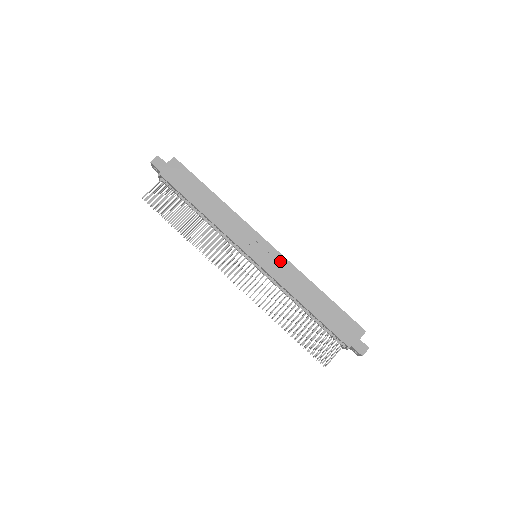
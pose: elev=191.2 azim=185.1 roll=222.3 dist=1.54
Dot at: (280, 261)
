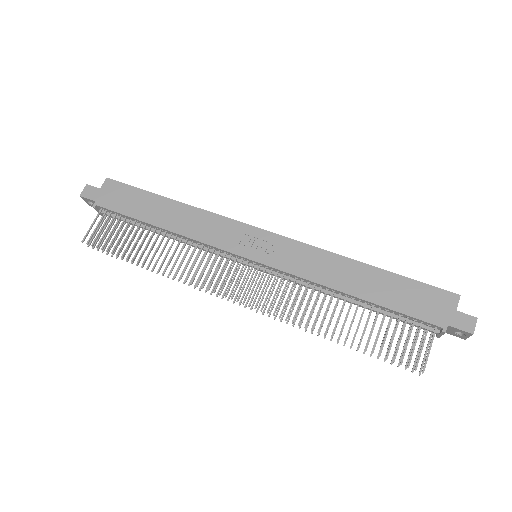
Dot at: (290, 247)
